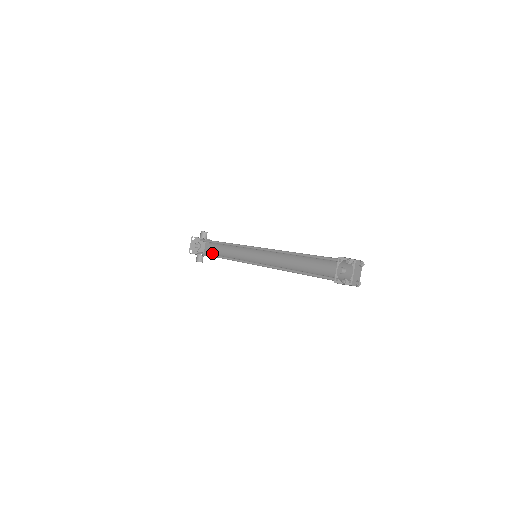
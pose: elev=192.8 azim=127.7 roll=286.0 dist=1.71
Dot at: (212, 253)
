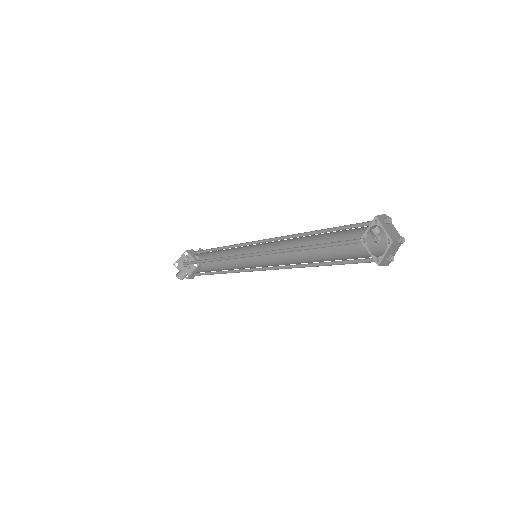
Dot at: (199, 272)
